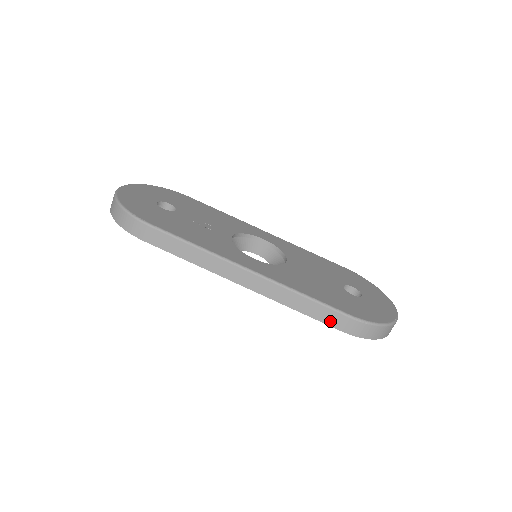
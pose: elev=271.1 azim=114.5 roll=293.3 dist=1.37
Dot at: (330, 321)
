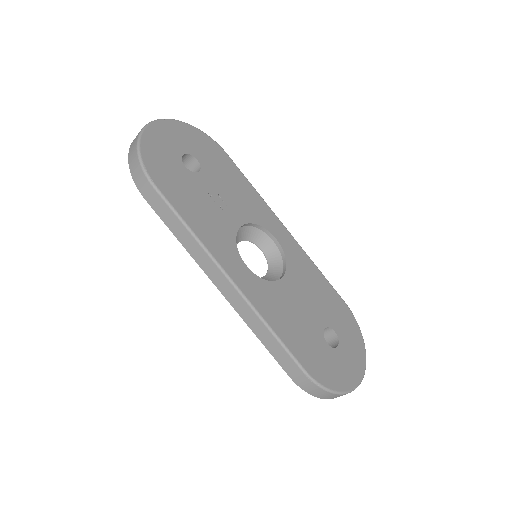
Dot at: (285, 365)
